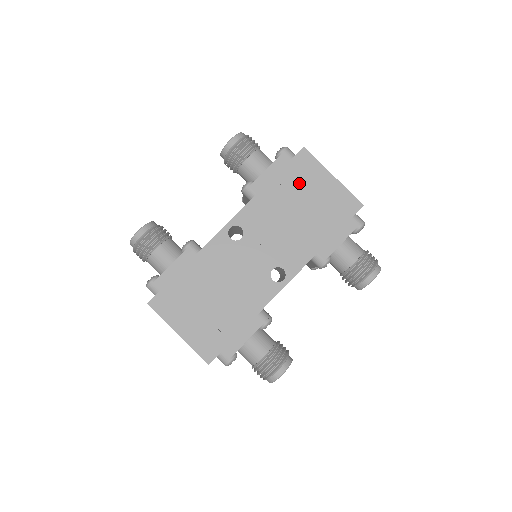
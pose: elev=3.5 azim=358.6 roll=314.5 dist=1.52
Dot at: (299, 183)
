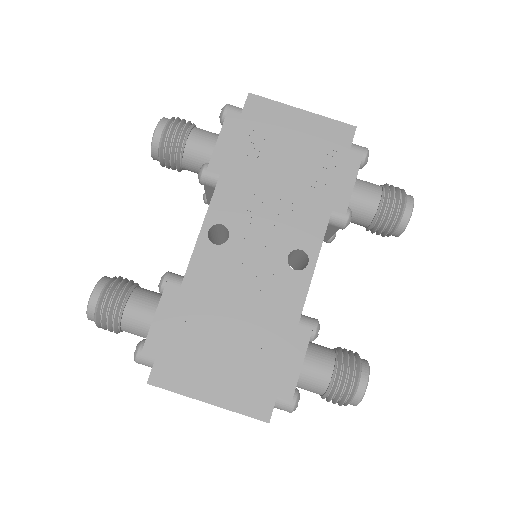
Dot at: (266, 137)
